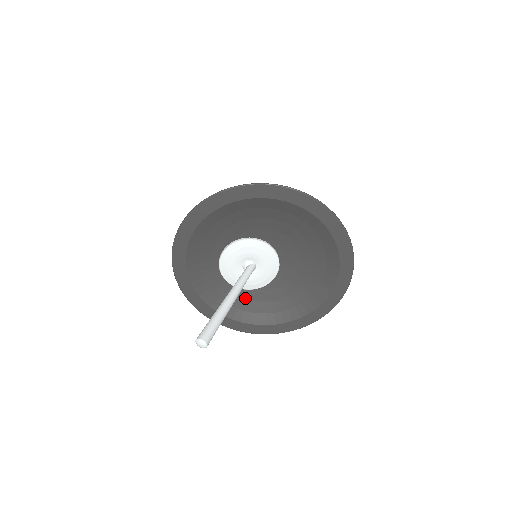
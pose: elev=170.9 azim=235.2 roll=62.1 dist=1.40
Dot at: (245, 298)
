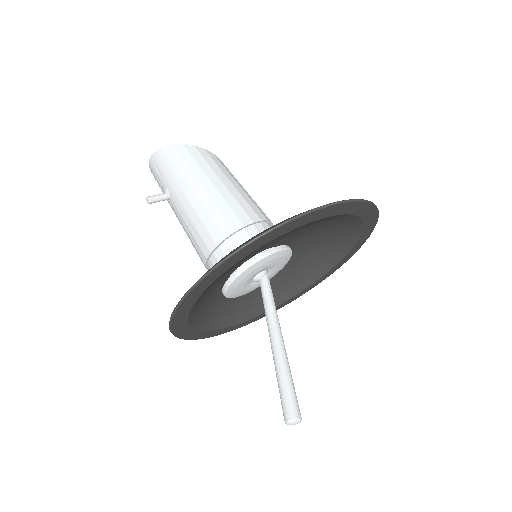
Dot at: (225, 304)
